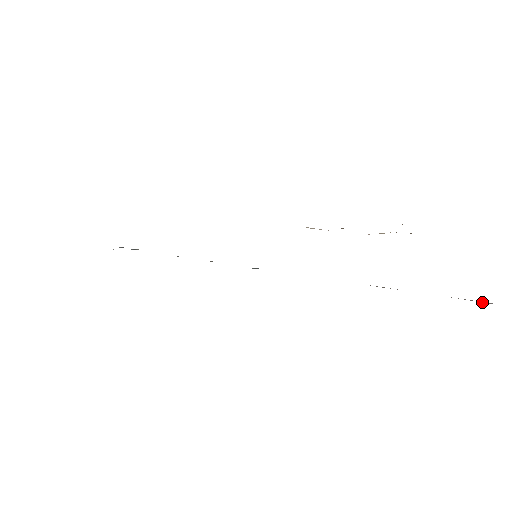
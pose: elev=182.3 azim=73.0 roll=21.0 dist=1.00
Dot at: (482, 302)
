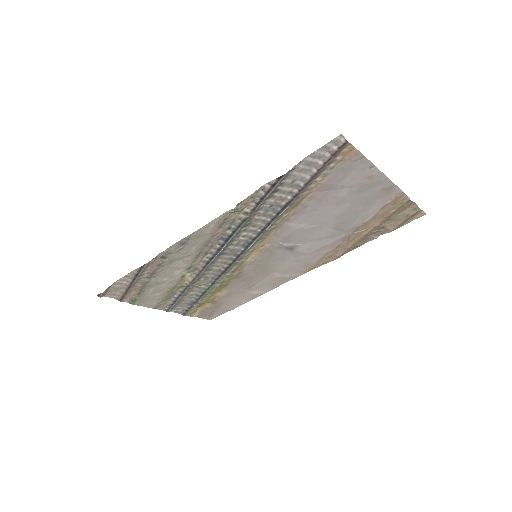
Dot at: (342, 143)
